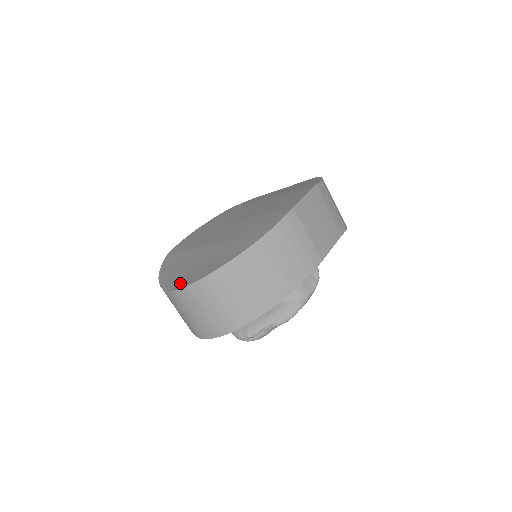
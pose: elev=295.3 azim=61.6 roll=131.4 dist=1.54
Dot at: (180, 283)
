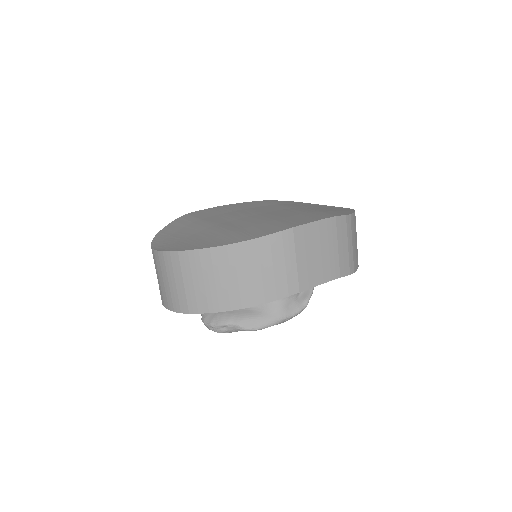
Dot at: (163, 246)
